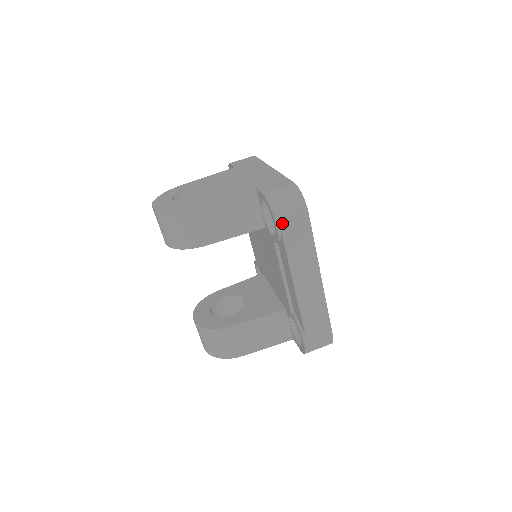
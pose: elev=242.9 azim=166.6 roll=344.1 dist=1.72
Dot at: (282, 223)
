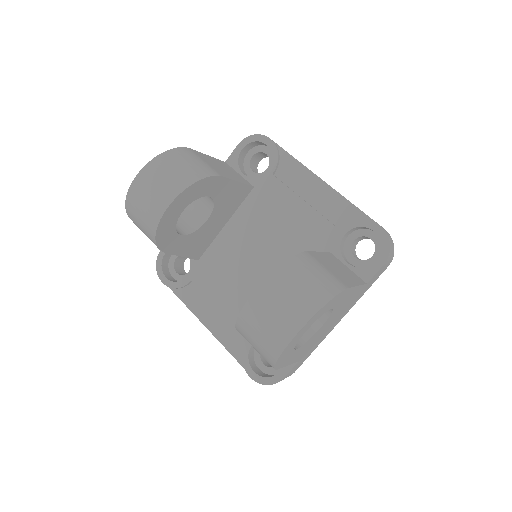
Dot at: occluded
